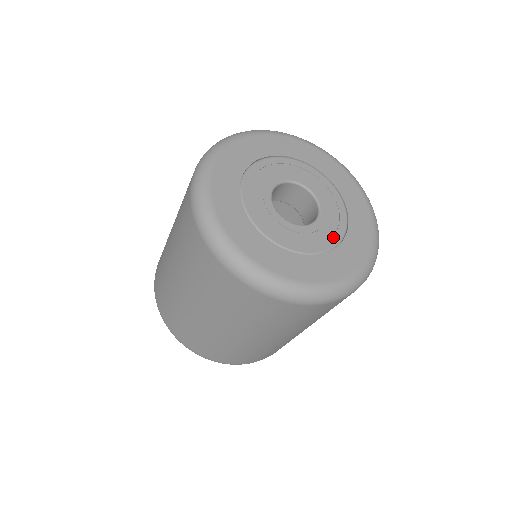
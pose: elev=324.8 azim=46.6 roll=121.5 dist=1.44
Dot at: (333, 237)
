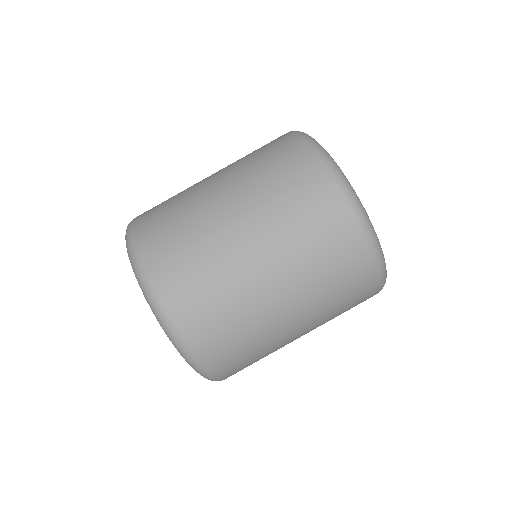
Dot at: occluded
